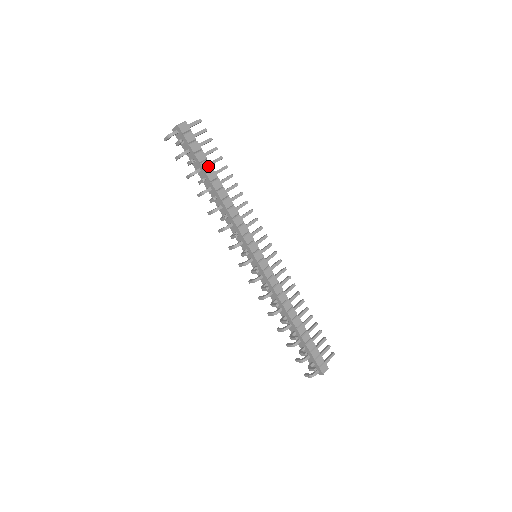
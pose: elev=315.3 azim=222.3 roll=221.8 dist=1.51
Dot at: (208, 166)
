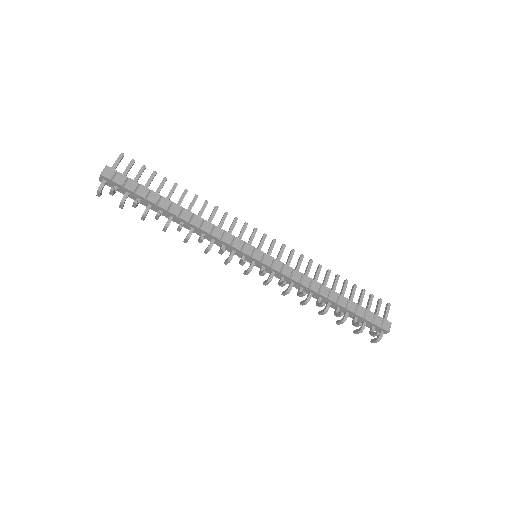
Dot at: (155, 197)
